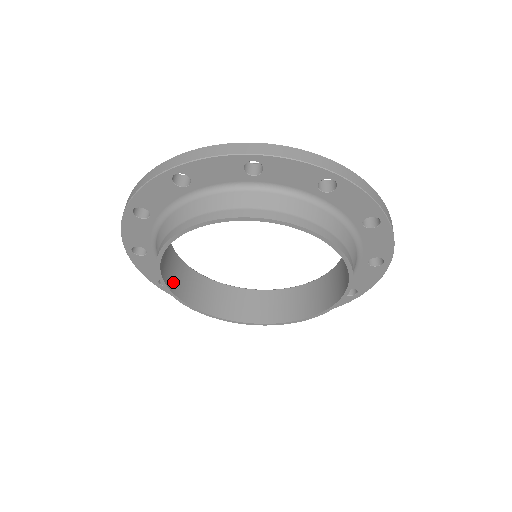
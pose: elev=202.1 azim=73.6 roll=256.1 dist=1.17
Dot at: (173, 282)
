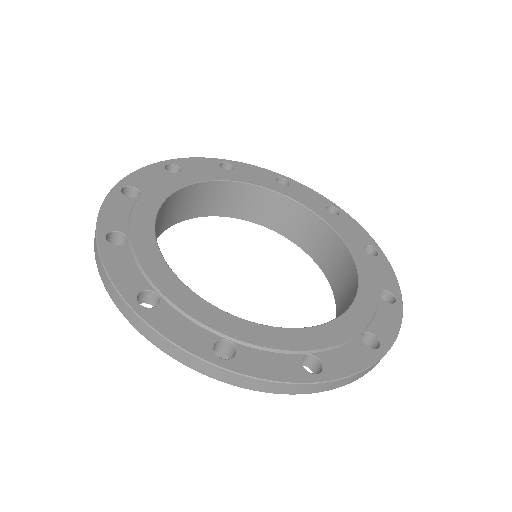
Dot at: occluded
